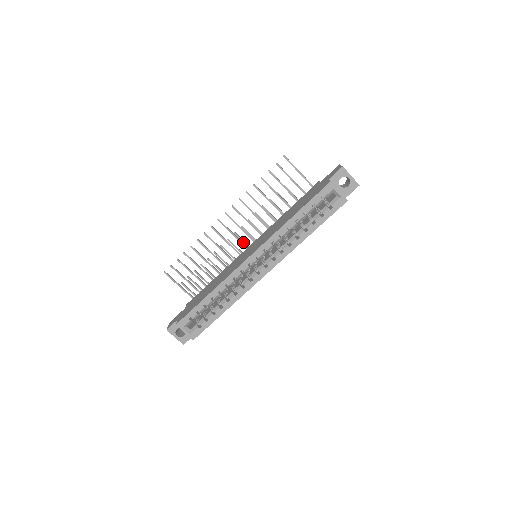
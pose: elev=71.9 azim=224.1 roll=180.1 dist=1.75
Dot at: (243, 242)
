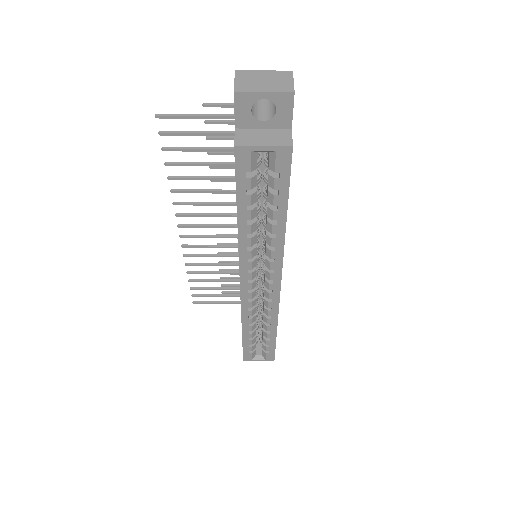
Dot at: occluded
